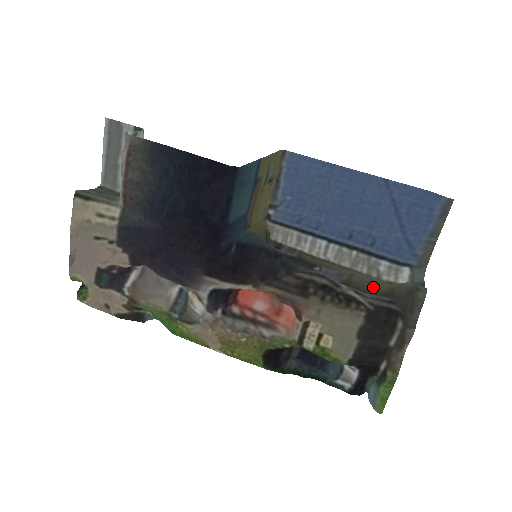
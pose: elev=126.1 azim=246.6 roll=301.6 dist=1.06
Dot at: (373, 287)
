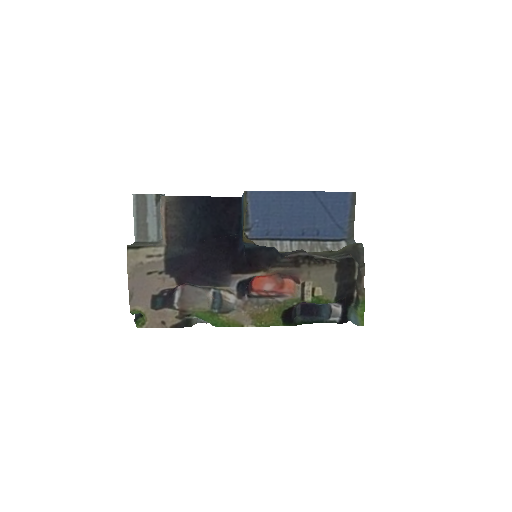
Dot at: (332, 253)
